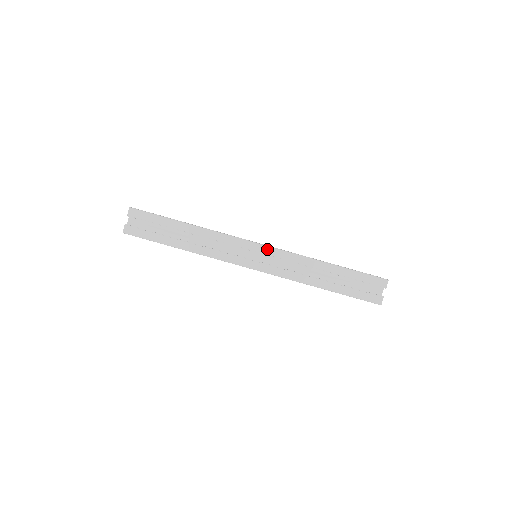
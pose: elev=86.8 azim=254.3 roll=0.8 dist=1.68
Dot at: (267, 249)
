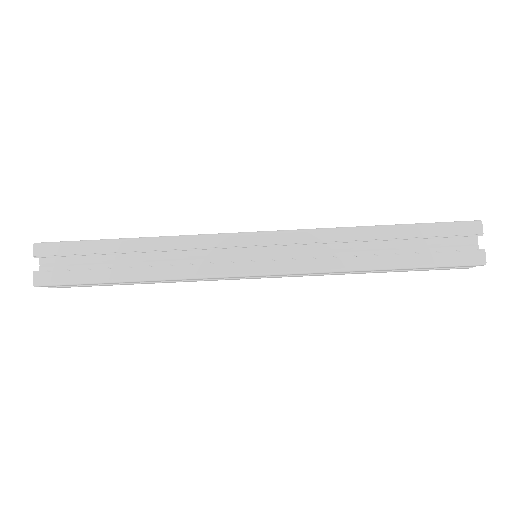
Dot at: (269, 236)
